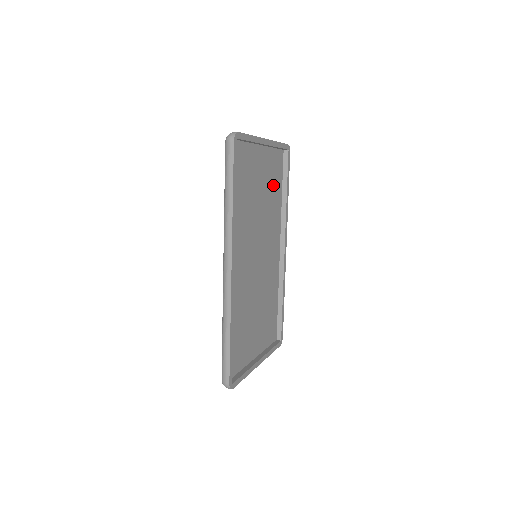
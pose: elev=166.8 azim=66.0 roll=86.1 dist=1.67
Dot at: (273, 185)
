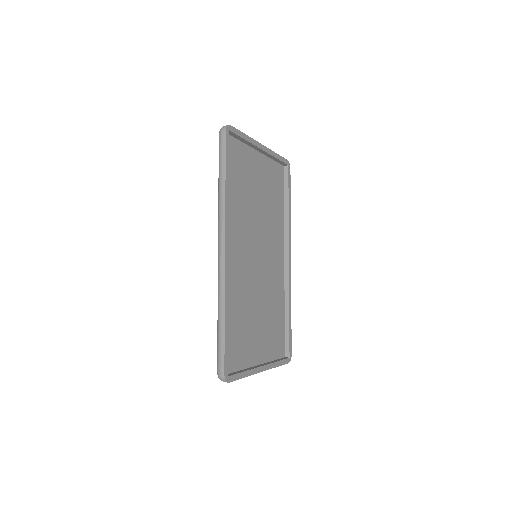
Dot at: (273, 194)
